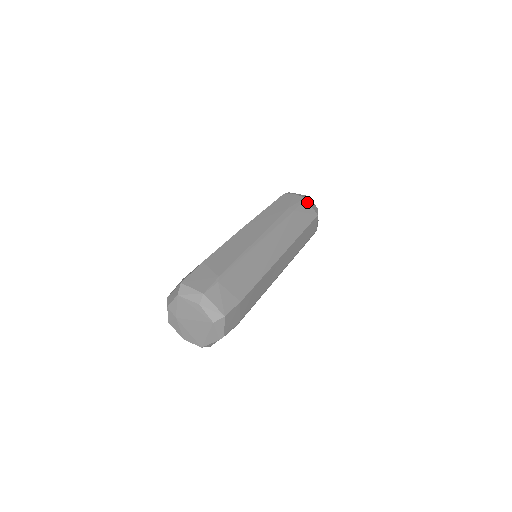
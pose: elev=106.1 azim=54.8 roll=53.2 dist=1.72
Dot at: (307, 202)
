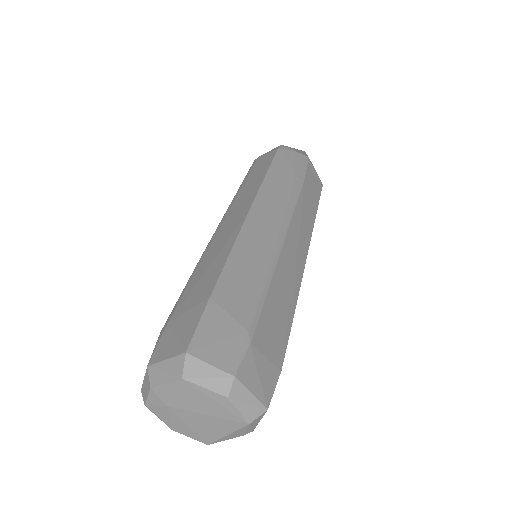
Dot at: (311, 164)
